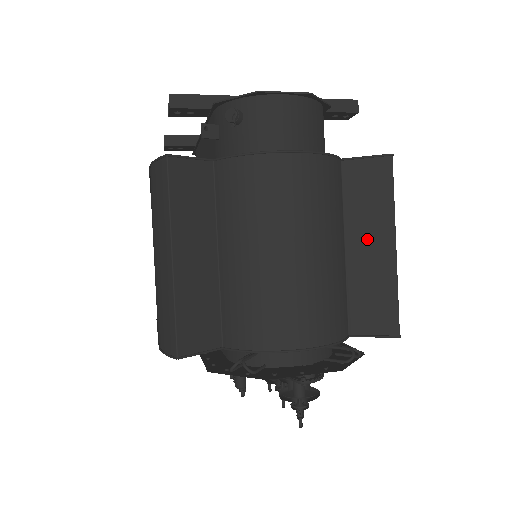
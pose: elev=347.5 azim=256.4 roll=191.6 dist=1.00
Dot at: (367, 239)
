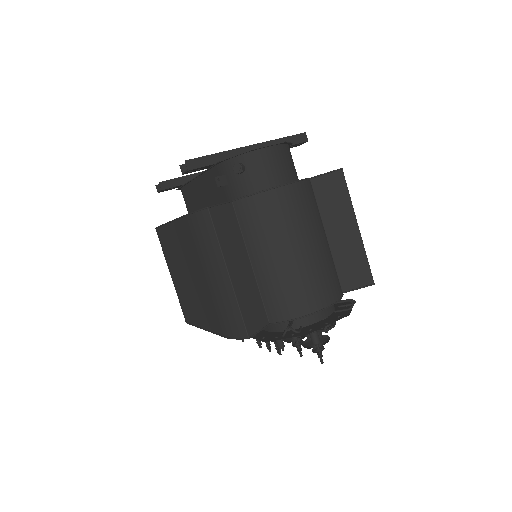
Dot at: (339, 227)
